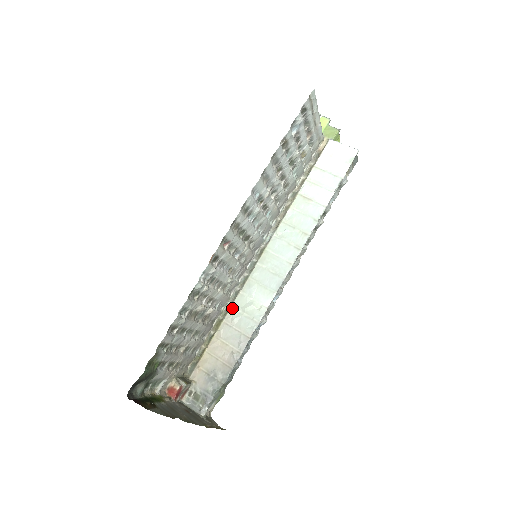
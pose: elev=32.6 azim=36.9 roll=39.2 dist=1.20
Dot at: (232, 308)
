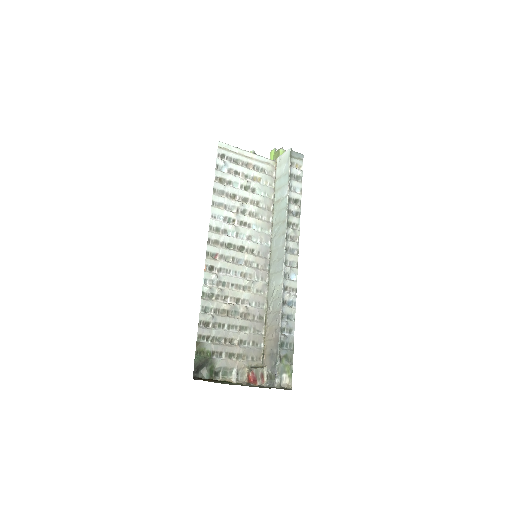
Dot at: (268, 302)
